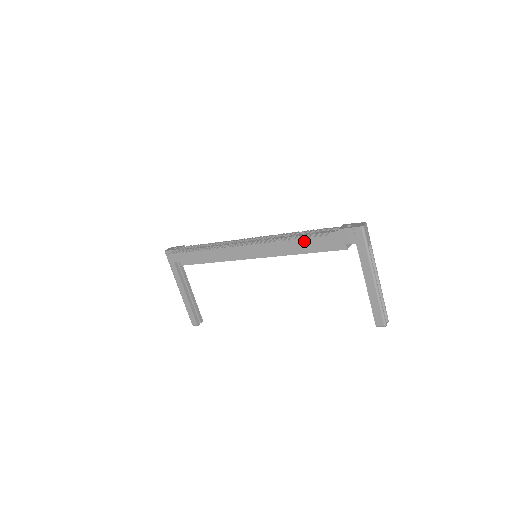
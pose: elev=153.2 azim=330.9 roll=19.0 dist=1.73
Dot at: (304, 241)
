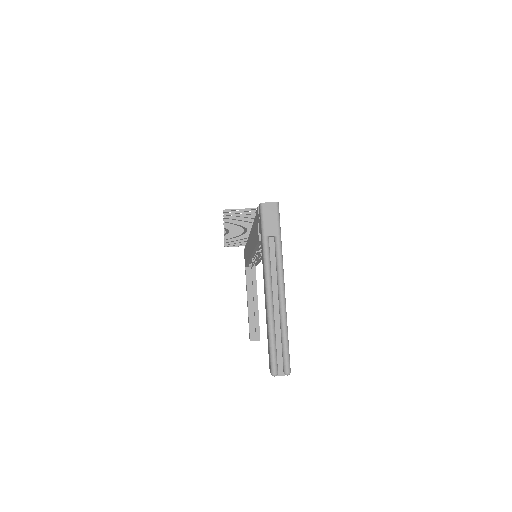
Dot at: occluded
